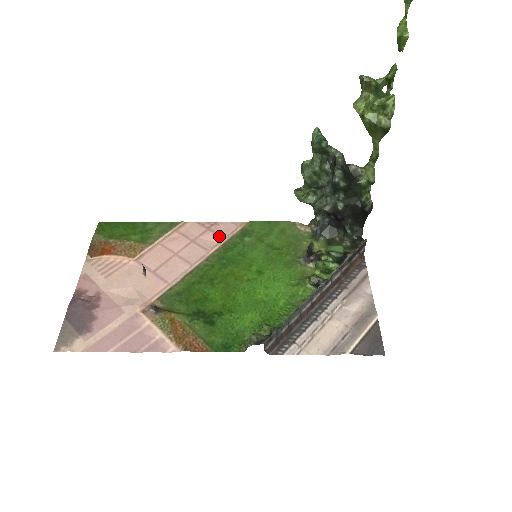
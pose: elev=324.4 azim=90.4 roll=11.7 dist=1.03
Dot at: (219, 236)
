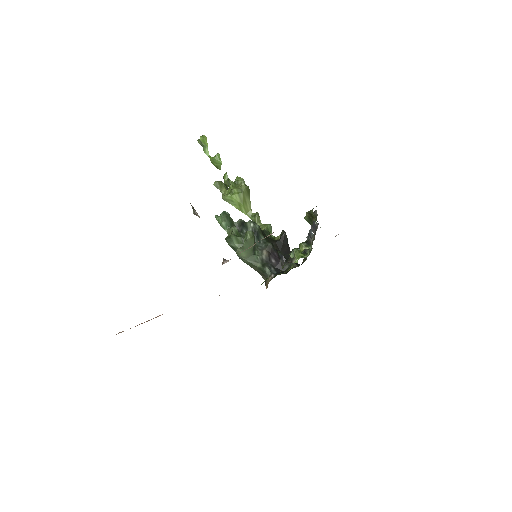
Dot at: occluded
